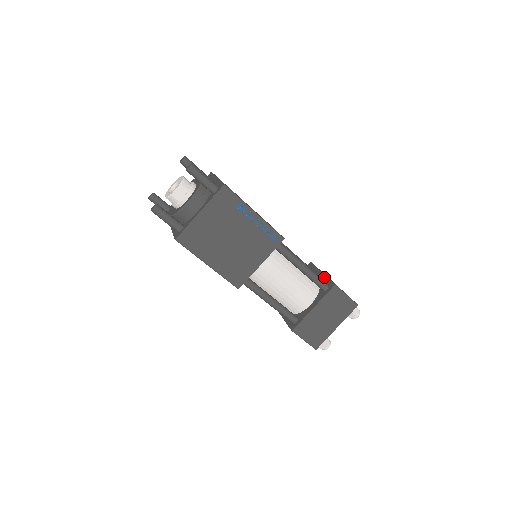
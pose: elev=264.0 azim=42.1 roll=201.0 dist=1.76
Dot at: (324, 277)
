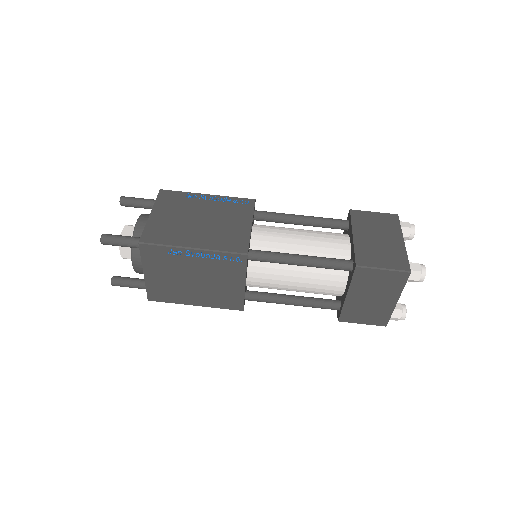
Dot at: (352, 246)
